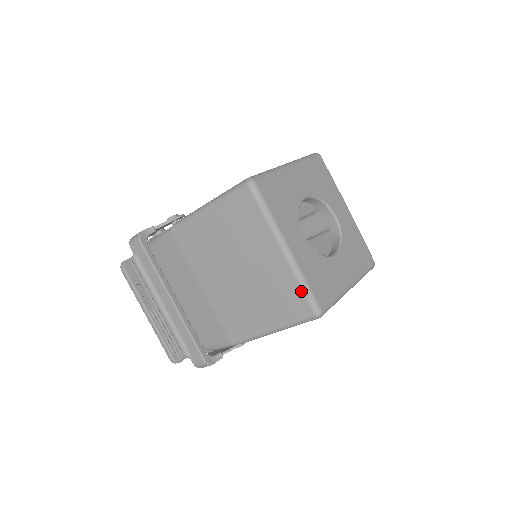
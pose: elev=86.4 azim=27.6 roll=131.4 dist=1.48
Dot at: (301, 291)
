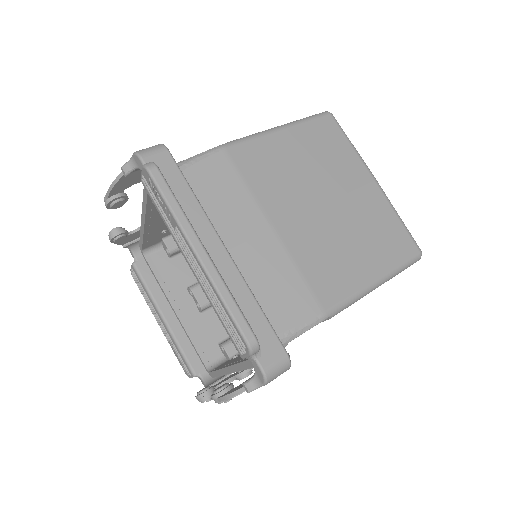
Dot at: (402, 224)
